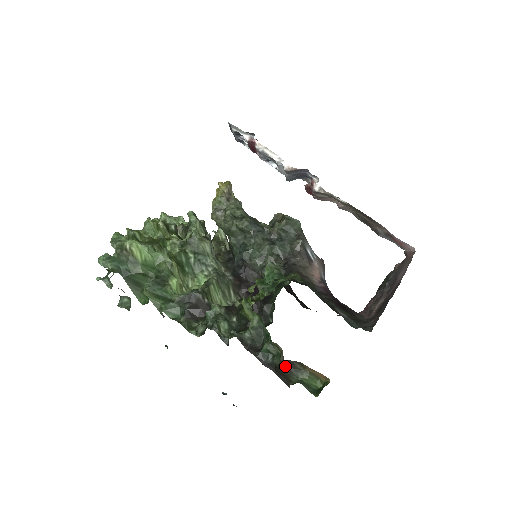
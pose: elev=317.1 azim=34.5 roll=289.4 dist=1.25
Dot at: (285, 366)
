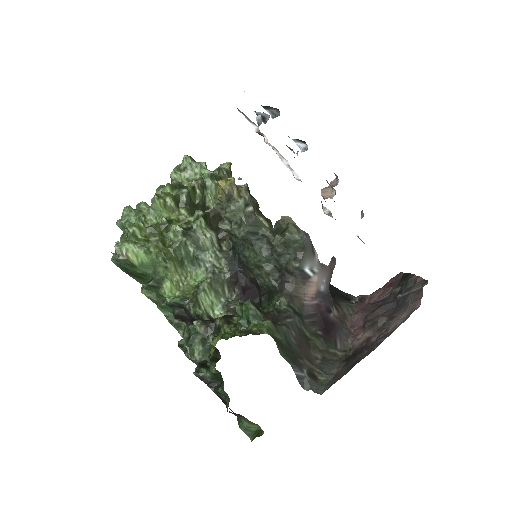
Dot at: (231, 412)
